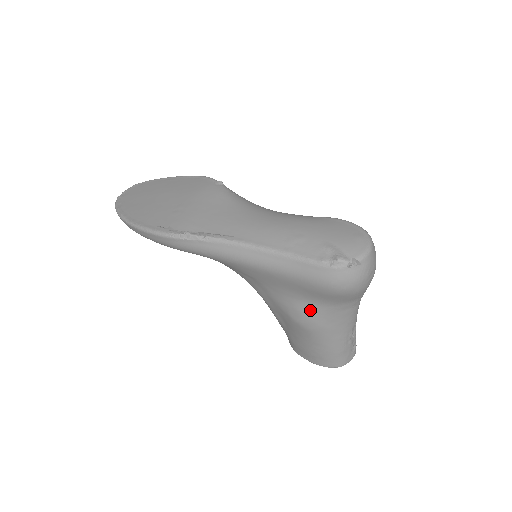
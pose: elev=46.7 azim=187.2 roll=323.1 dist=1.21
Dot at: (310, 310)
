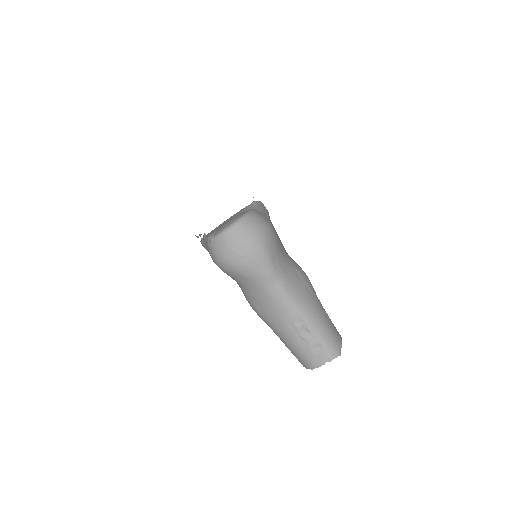
Dot at: (244, 293)
